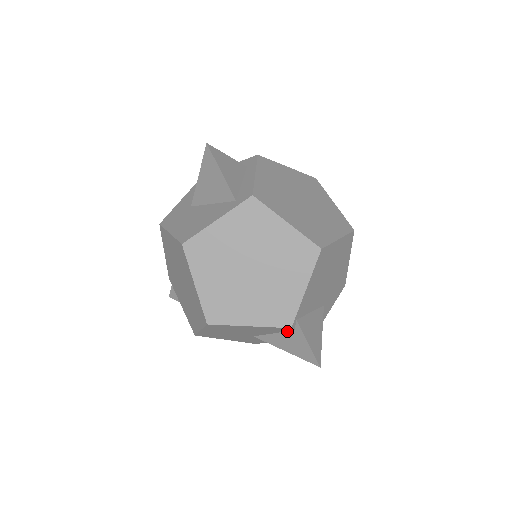
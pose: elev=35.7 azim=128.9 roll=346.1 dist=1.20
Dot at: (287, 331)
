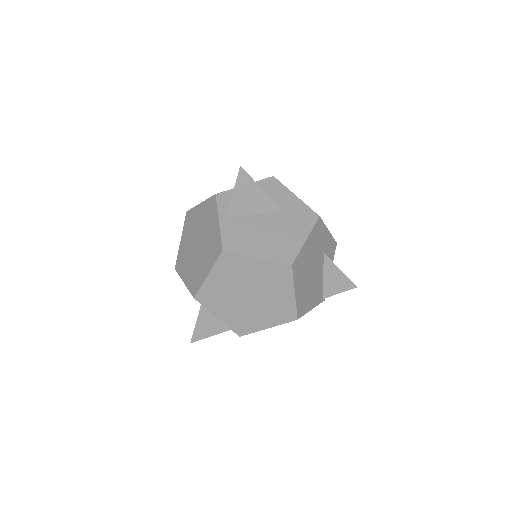
Dot at: occluded
